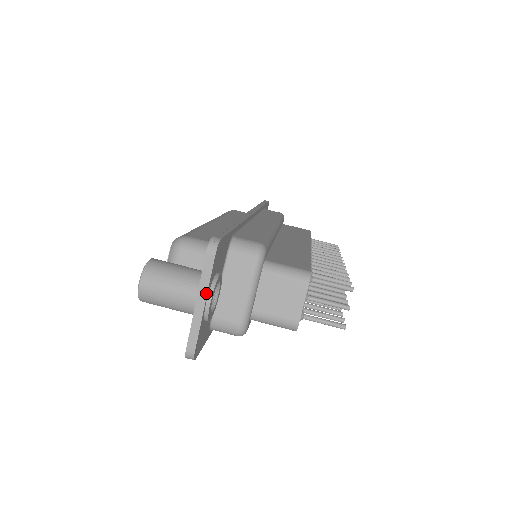
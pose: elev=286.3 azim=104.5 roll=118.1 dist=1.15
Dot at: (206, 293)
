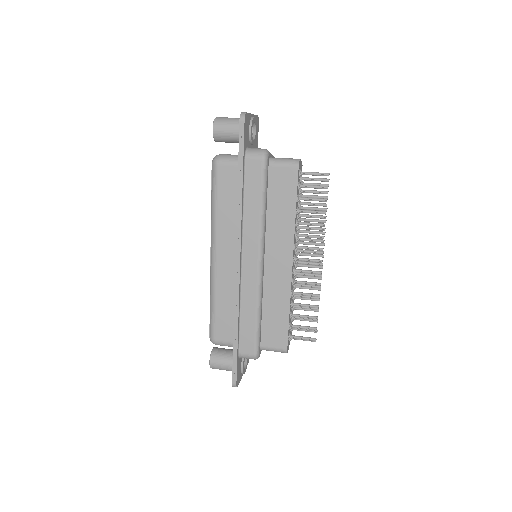
Dot at: (253, 114)
